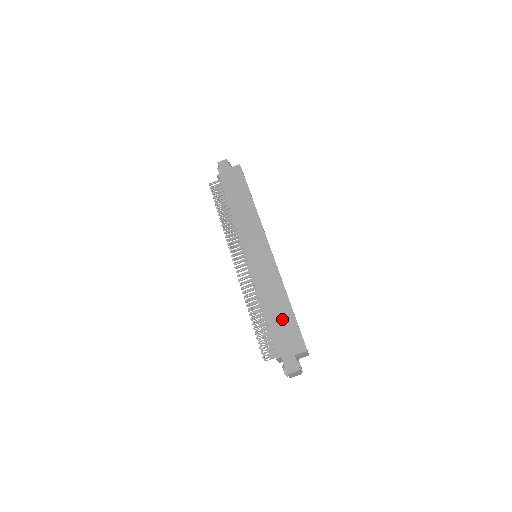
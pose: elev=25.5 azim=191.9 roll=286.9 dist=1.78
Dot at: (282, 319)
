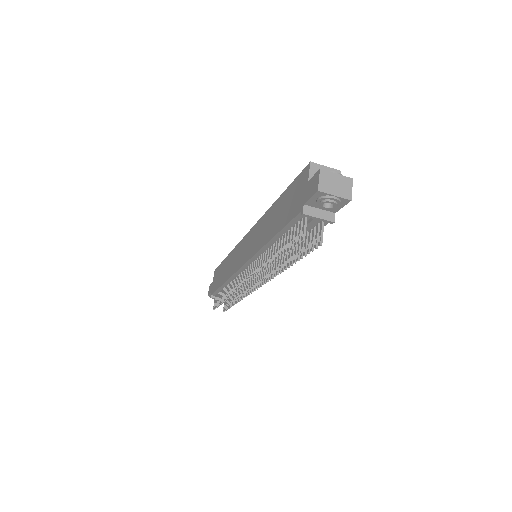
Dot at: (282, 208)
